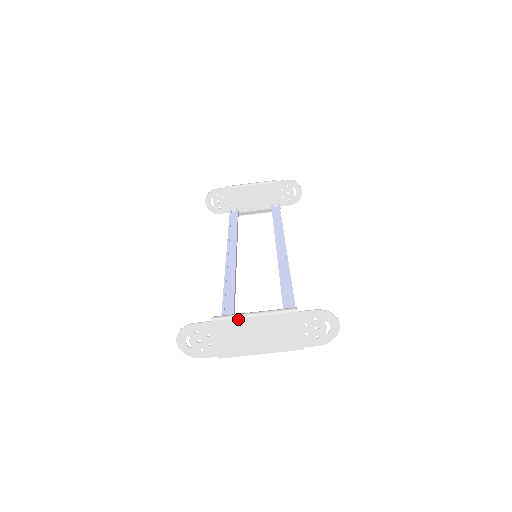
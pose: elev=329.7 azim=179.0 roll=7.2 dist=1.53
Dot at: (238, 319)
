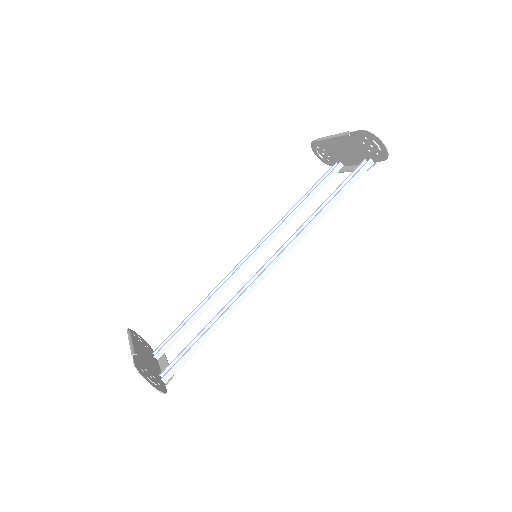
Dot at: occluded
